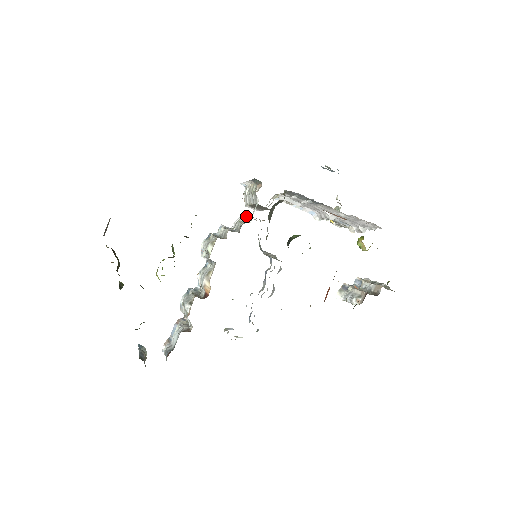
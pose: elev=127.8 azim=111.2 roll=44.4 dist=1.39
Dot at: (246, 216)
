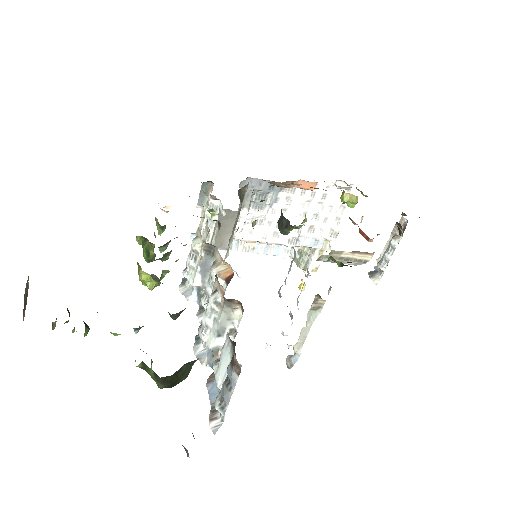
Dot at: occluded
